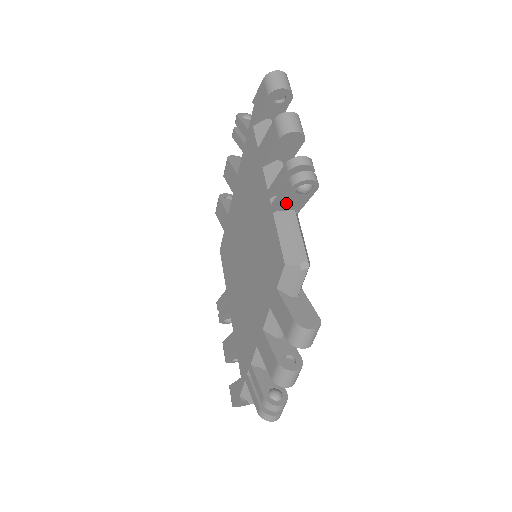
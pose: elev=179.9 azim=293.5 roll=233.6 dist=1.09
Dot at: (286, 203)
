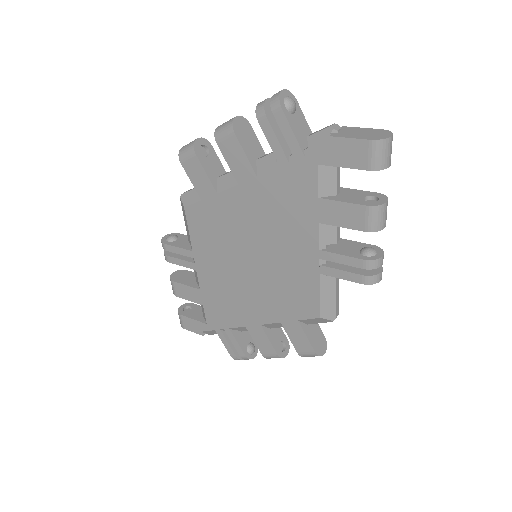
Dot at: (339, 274)
